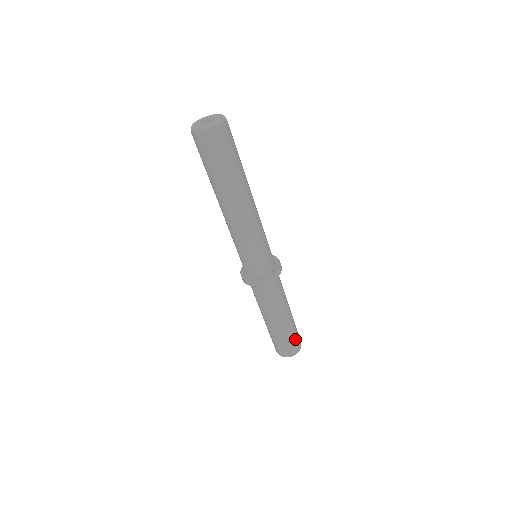
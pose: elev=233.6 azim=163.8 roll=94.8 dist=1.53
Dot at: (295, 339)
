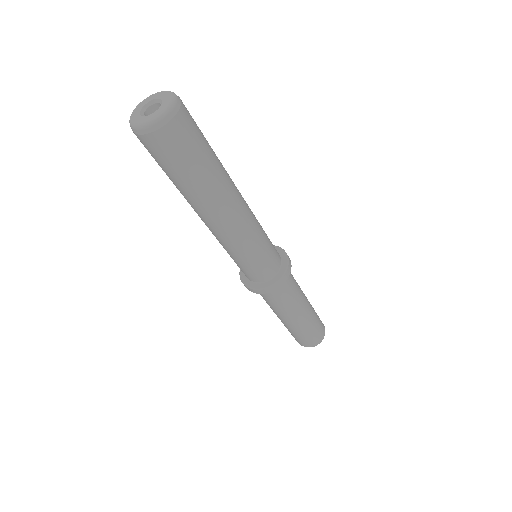
Dot at: (309, 337)
